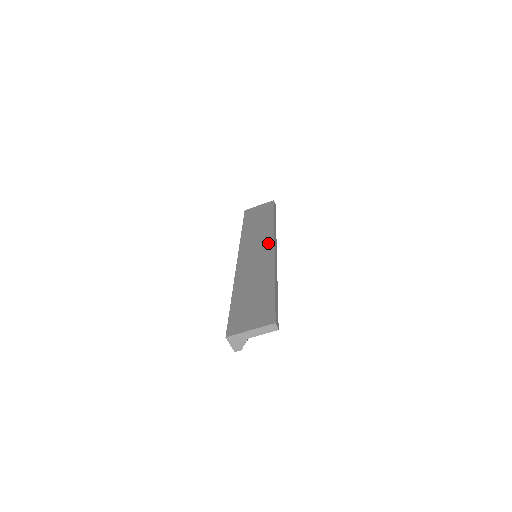
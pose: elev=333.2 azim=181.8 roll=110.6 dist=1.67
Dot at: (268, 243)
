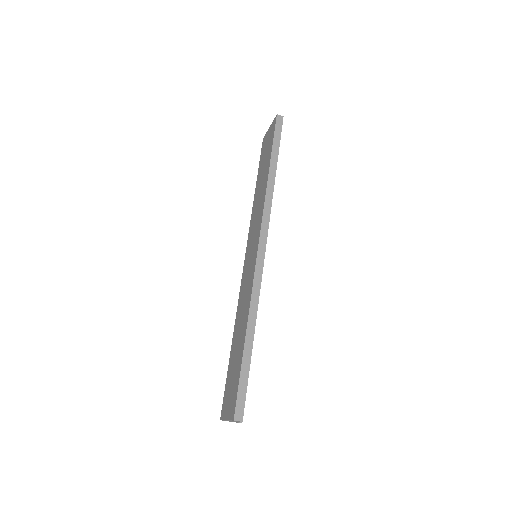
Dot at: (256, 239)
